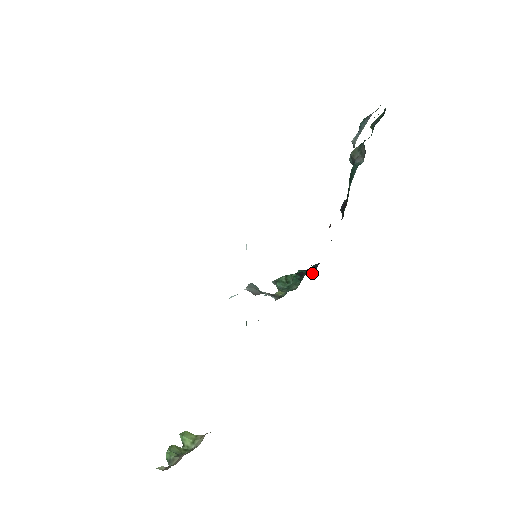
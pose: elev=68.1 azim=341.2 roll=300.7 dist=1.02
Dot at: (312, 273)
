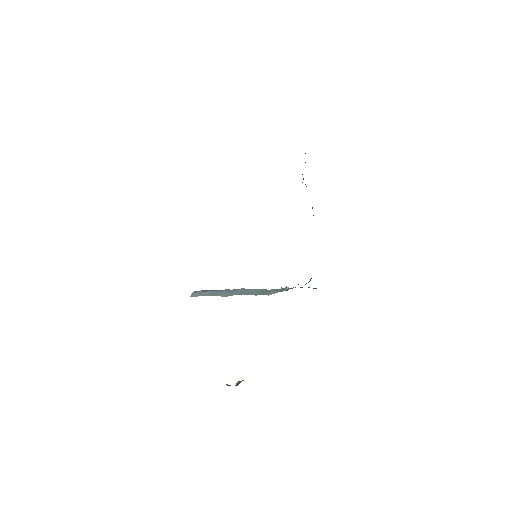
Dot at: occluded
